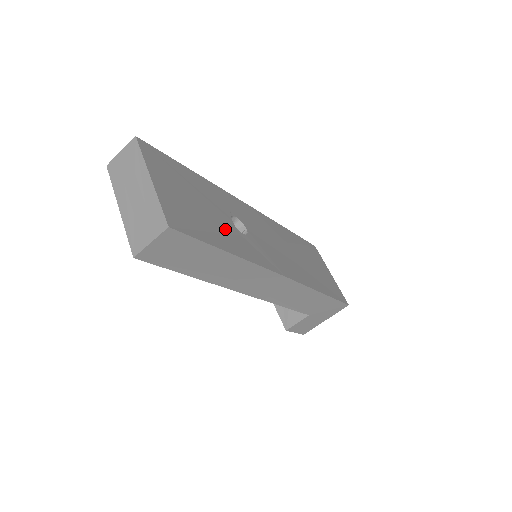
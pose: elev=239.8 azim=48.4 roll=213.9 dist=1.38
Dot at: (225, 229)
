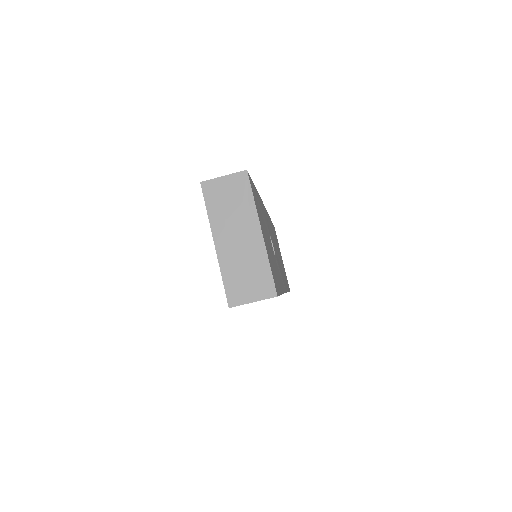
Dot at: occluded
